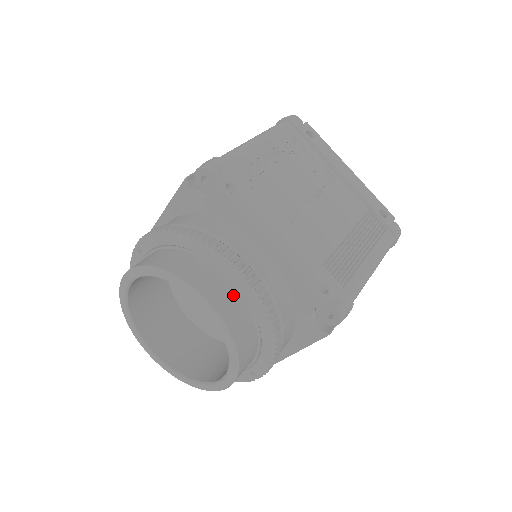
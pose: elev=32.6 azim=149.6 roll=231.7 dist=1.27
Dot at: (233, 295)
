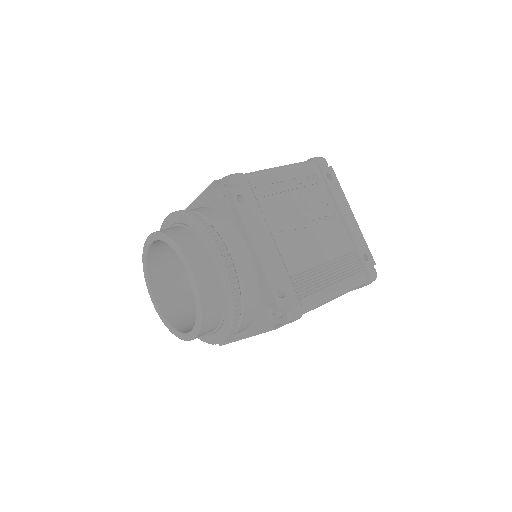
Dot at: (213, 274)
